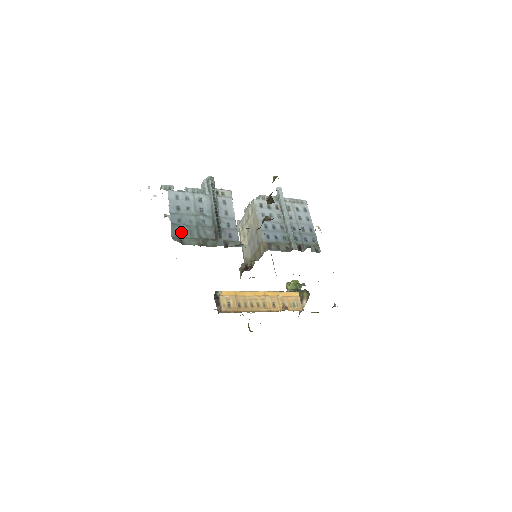
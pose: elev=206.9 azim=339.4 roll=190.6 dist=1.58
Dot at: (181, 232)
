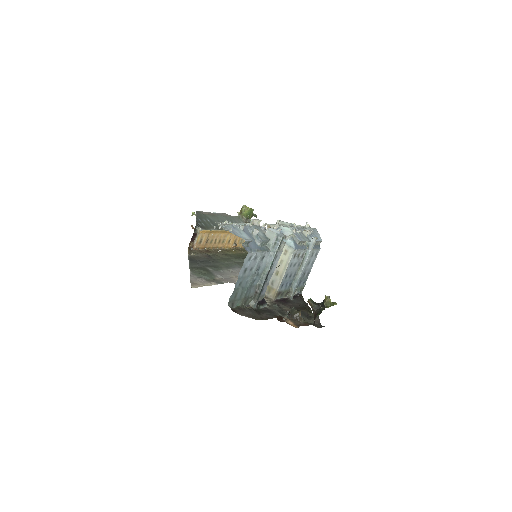
Dot at: (236, 295)
